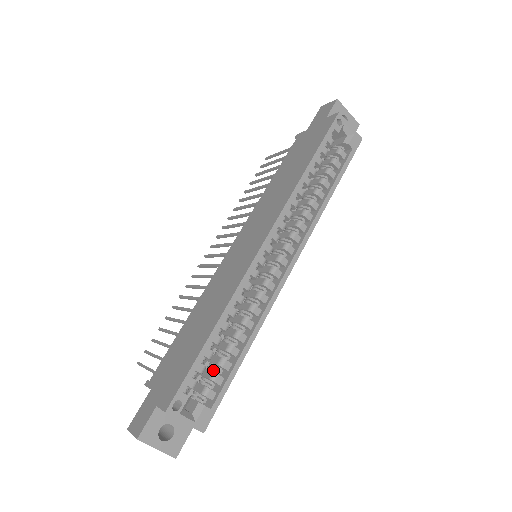
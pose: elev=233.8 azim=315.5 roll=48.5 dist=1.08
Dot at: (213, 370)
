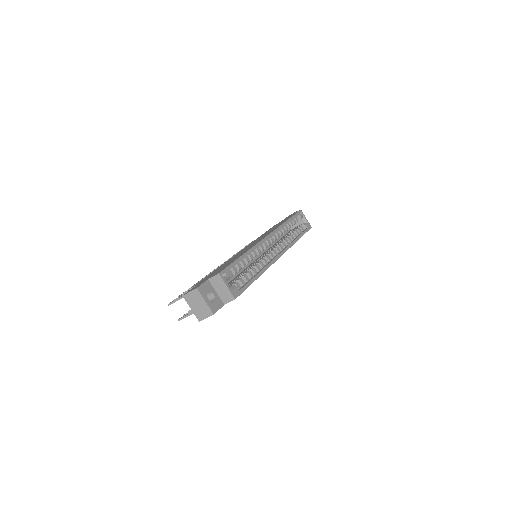
Dot at: occluded
